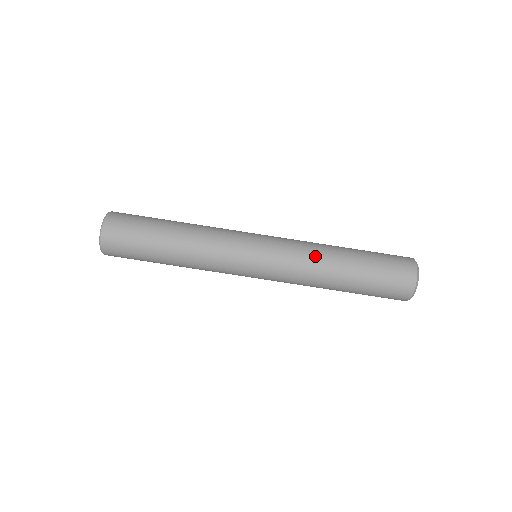
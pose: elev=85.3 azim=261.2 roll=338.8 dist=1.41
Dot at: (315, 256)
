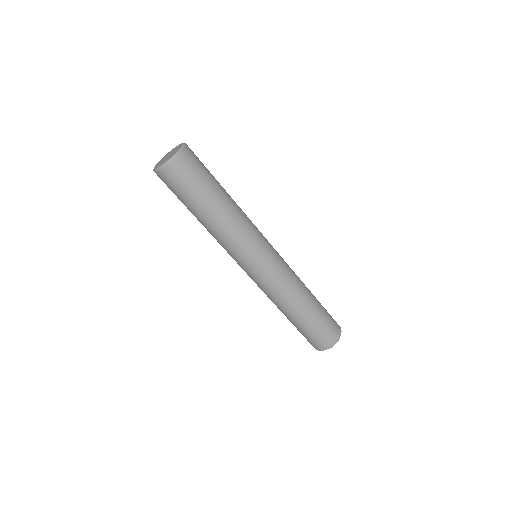
Dot at: (291, 292)
